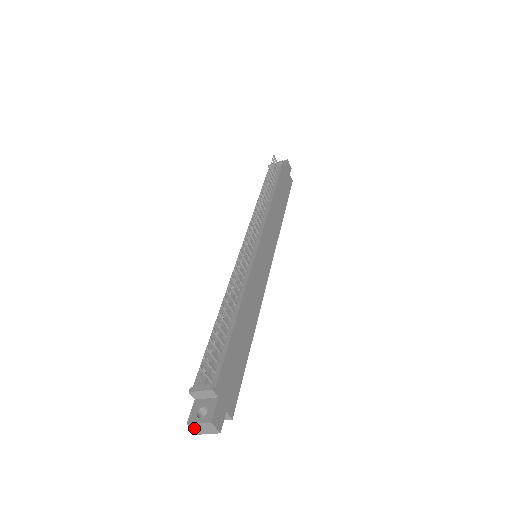
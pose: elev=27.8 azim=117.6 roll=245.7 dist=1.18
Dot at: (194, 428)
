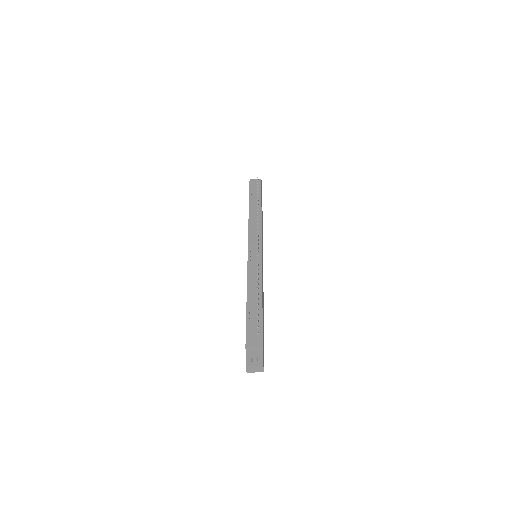
Dot at: (249, 369)
